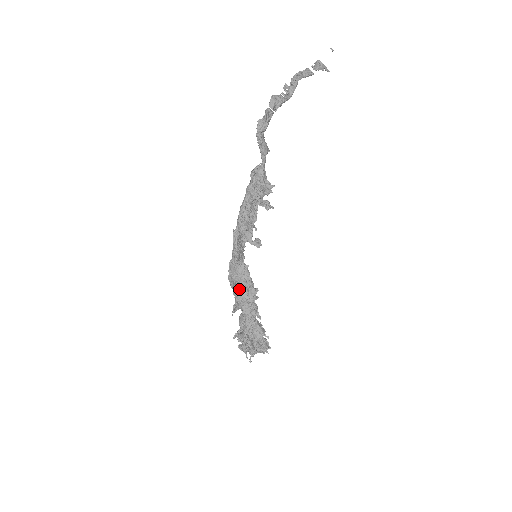
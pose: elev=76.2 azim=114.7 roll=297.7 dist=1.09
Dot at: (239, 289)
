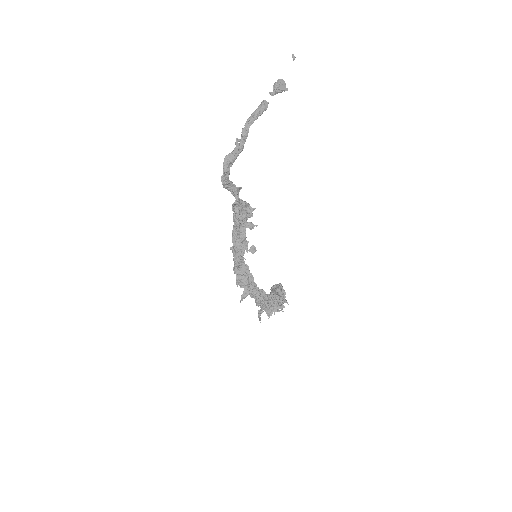
Dot at: (244, 284)
